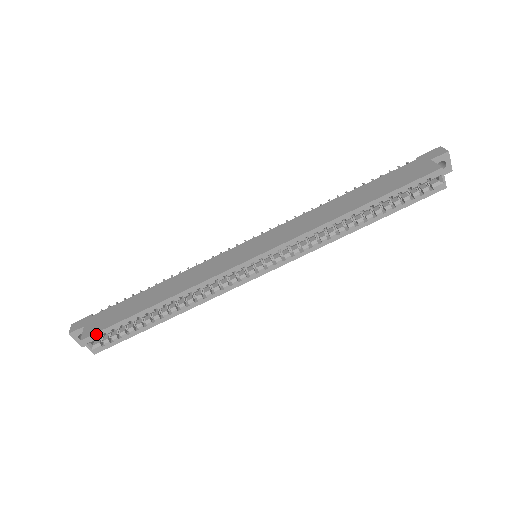
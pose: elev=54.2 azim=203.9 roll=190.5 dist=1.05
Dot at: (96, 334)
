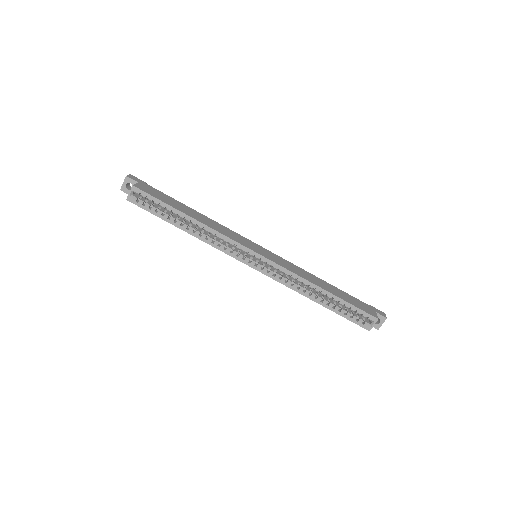
Dot at: (144, 192)
